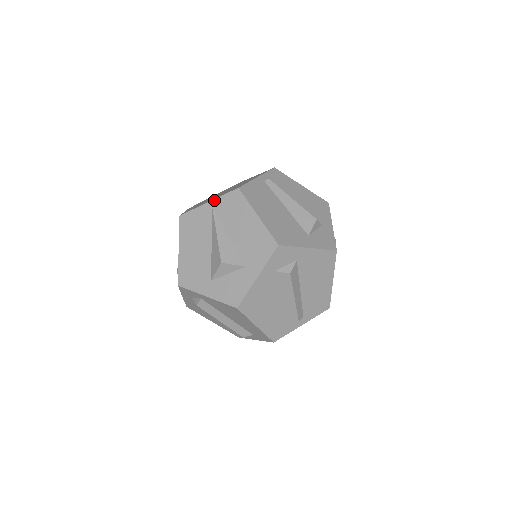
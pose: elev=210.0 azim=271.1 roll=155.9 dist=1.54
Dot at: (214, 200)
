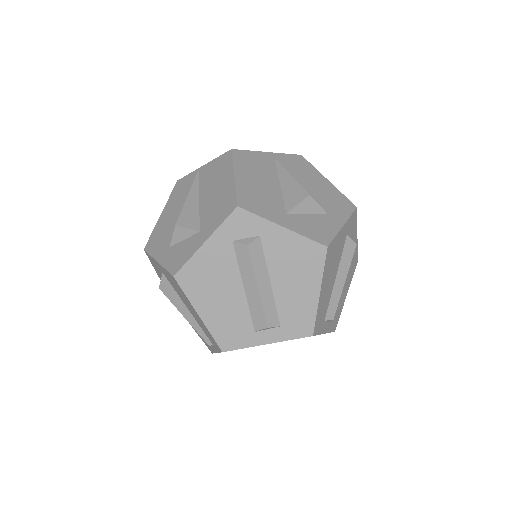
Dot at: (276, 153)
